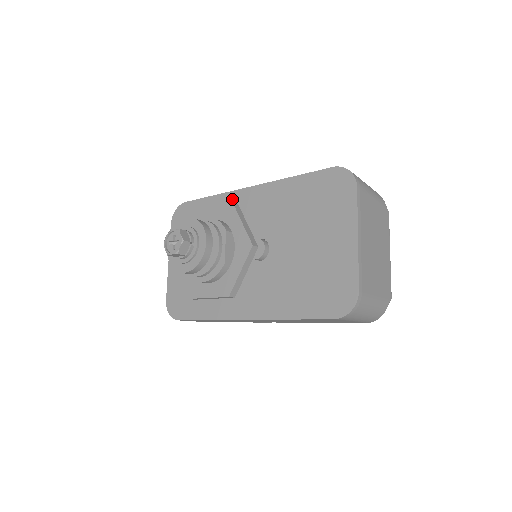
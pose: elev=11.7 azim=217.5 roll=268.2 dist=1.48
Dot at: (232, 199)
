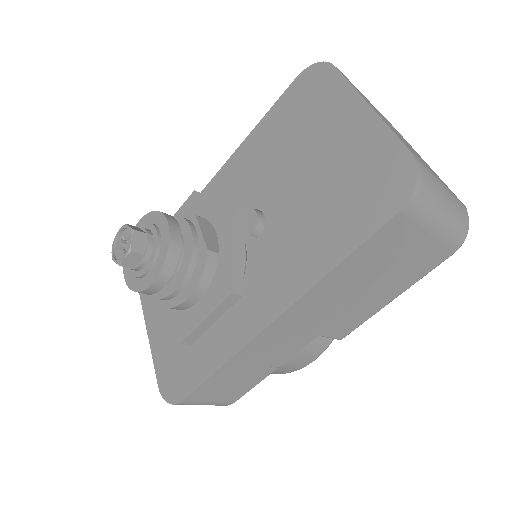
Dot at: occluded
